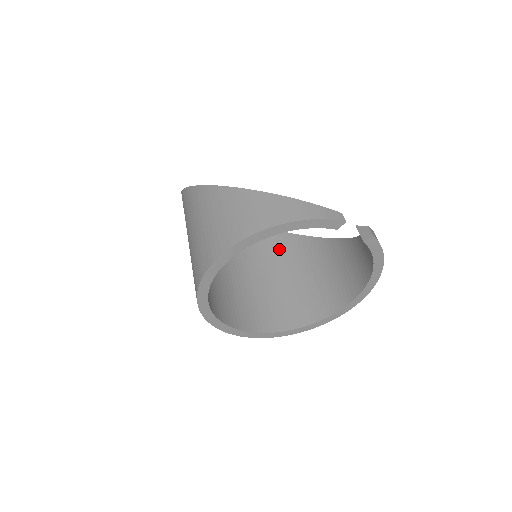
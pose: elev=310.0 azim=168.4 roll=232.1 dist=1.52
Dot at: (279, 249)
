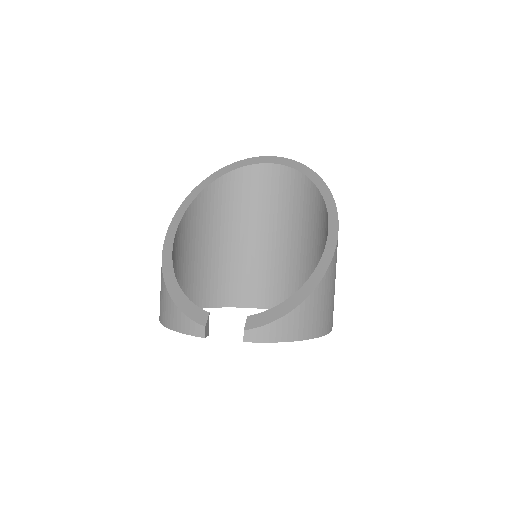
Dot at: (314, 218)
